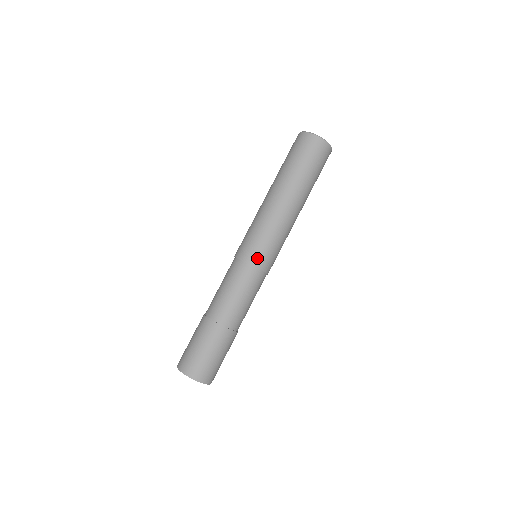
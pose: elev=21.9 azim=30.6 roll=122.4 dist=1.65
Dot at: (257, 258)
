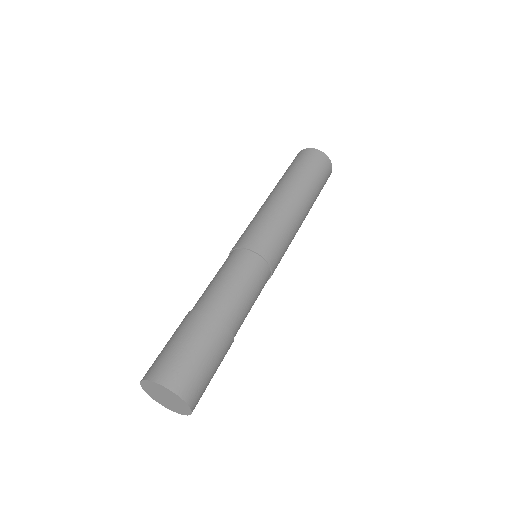
Dot at: (252, 241)
